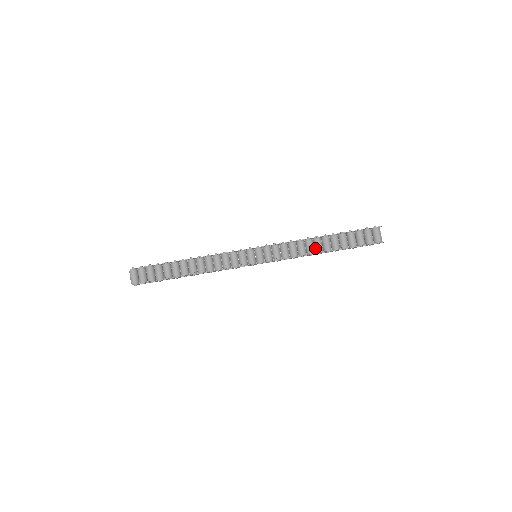
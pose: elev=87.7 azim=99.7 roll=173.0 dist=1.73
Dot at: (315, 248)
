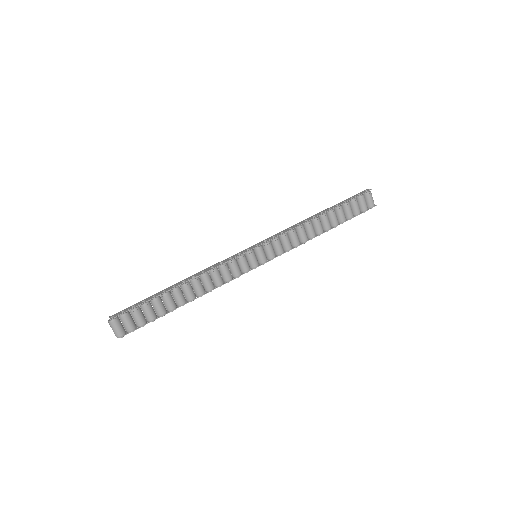
Dot at: (316, 230)
